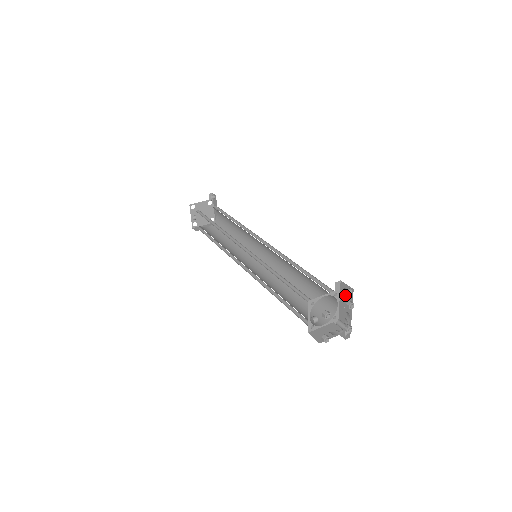
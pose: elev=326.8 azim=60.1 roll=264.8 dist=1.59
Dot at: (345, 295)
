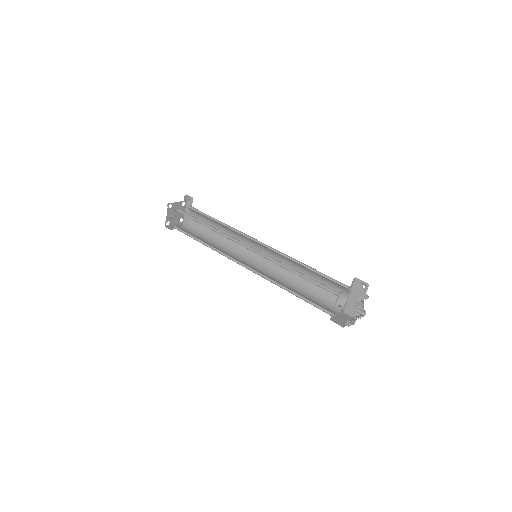
Dot at: (358, 289)
